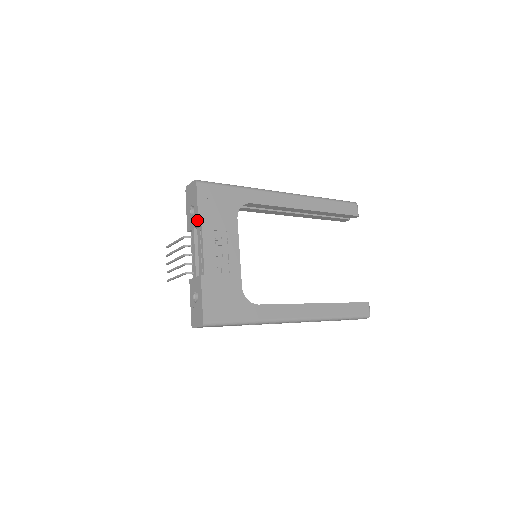
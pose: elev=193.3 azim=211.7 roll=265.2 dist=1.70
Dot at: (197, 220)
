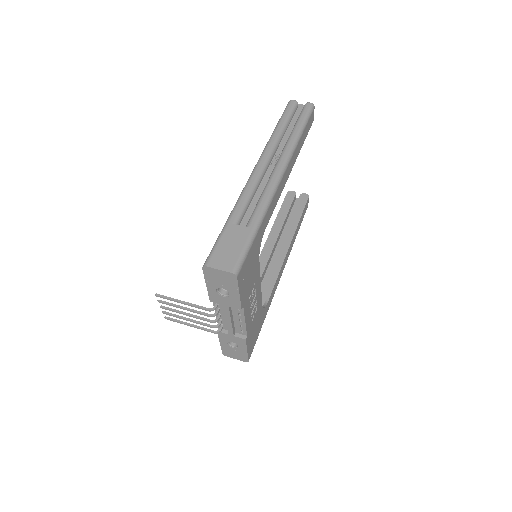
Dot at: (239, 306)
